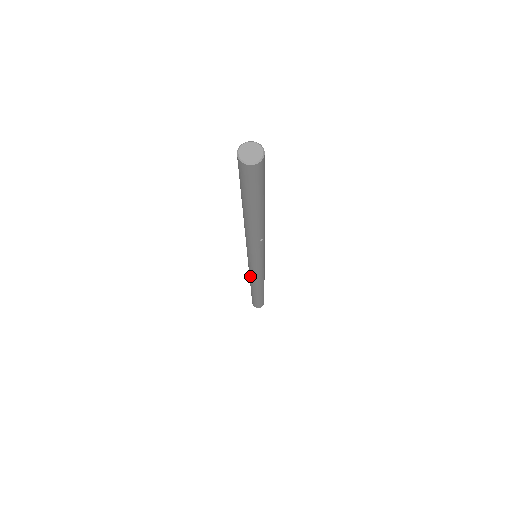
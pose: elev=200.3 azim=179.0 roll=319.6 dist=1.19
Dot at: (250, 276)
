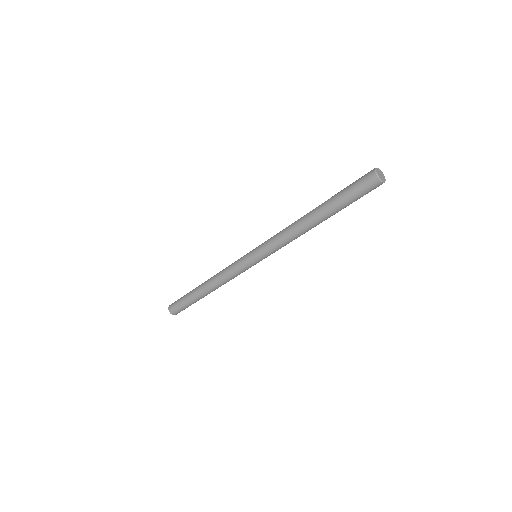
Dot at: (225, 275)
